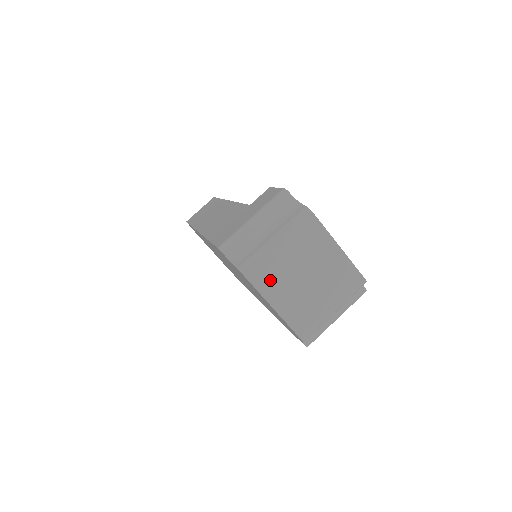
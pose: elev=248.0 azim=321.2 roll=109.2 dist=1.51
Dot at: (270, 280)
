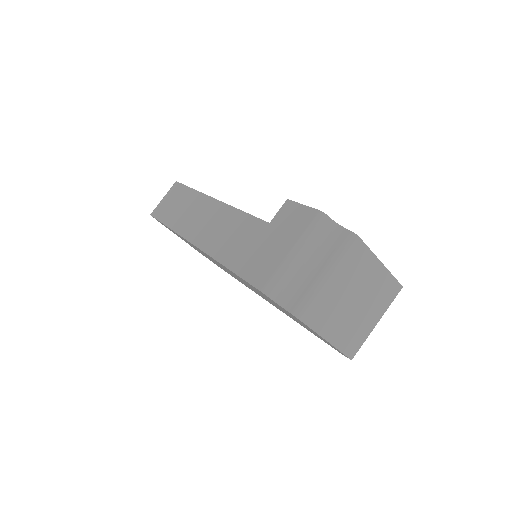
Dot at: (324, 316)
